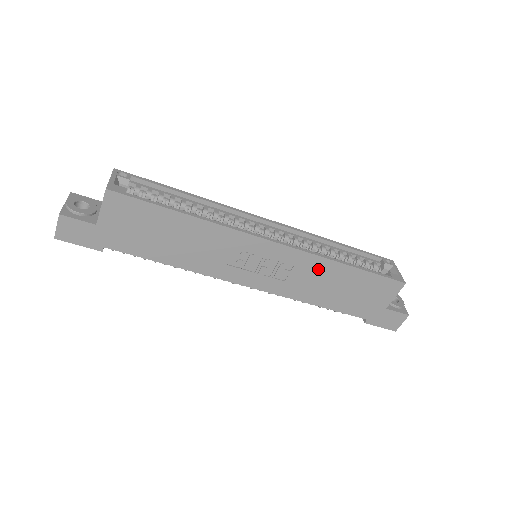
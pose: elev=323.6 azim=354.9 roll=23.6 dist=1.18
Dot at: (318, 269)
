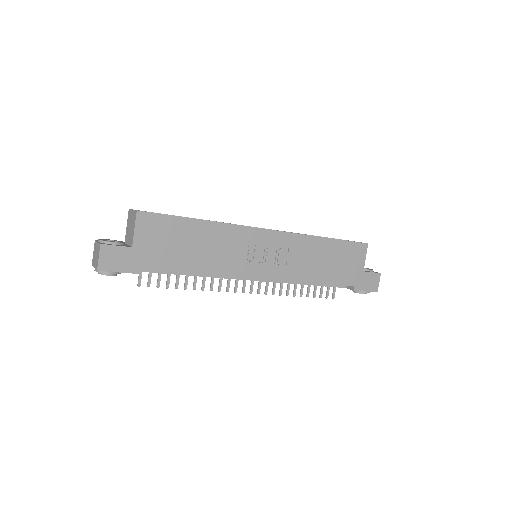
Dot at: (306, 247)
